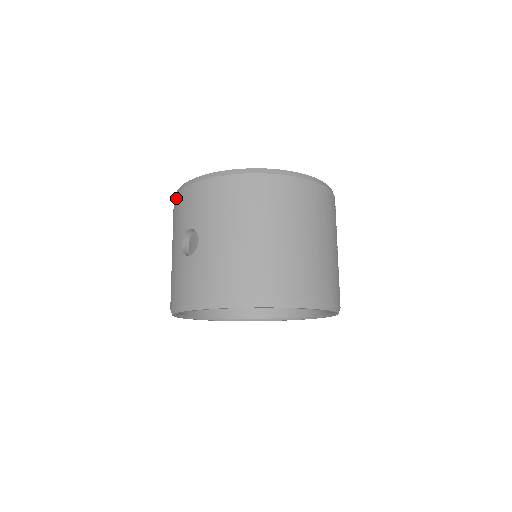
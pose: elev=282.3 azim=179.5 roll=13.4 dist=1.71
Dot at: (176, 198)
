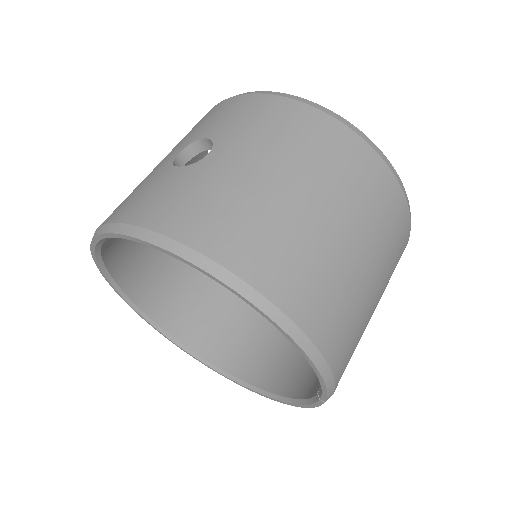
Dot at: occluded
